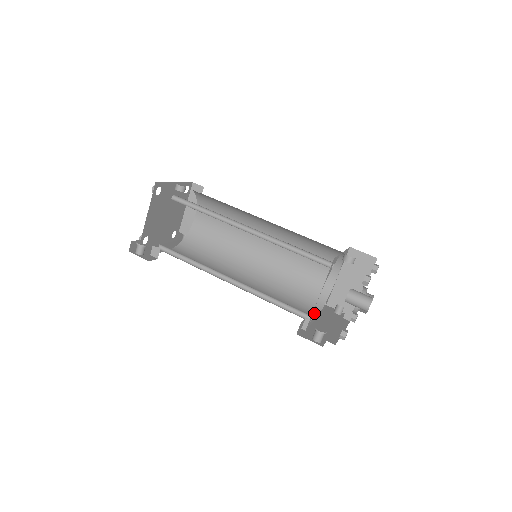
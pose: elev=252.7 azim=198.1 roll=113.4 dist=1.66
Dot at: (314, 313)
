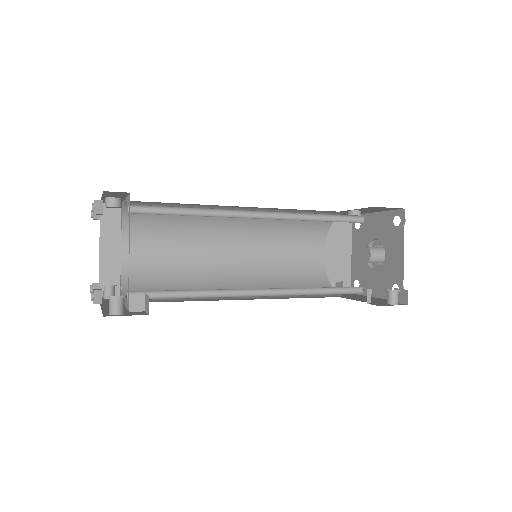
Dot at: (335, 295)
